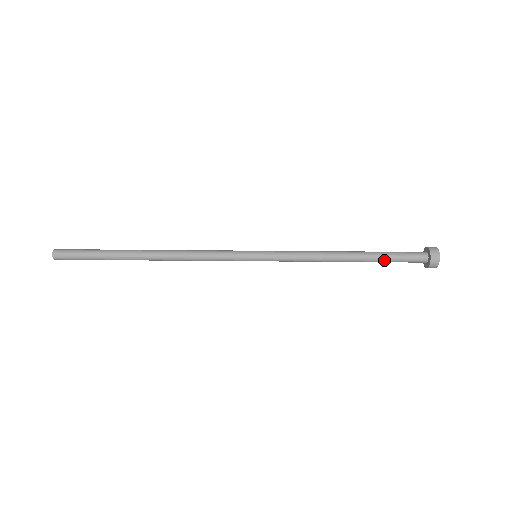
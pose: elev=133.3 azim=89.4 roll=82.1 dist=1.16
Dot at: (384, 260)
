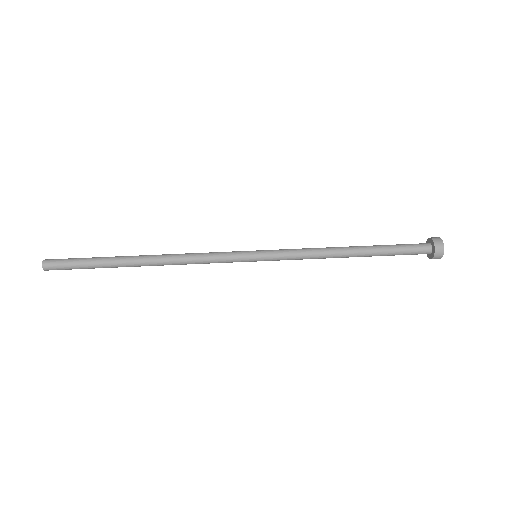
Dot at: occluded
